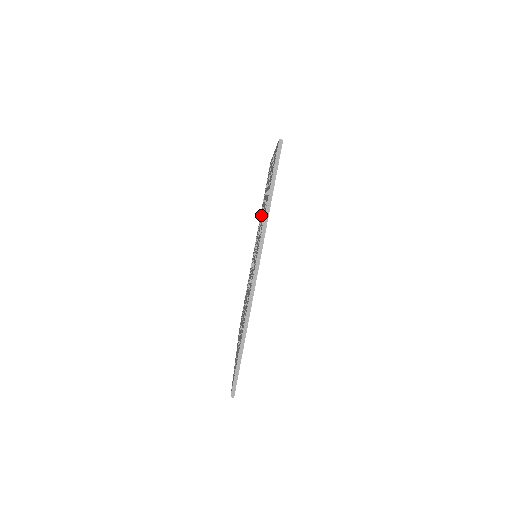
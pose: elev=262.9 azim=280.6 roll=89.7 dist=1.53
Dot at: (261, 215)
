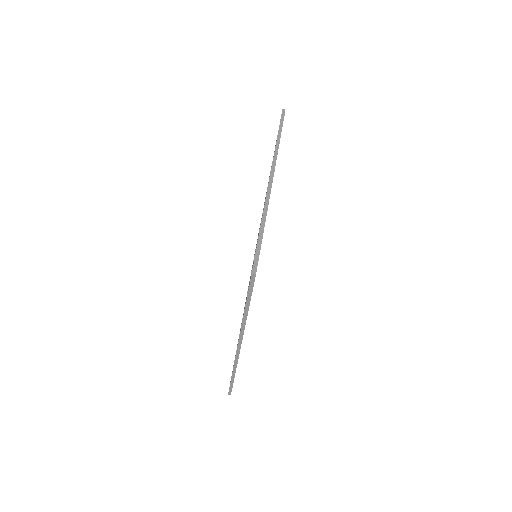
Dot at: occluded
